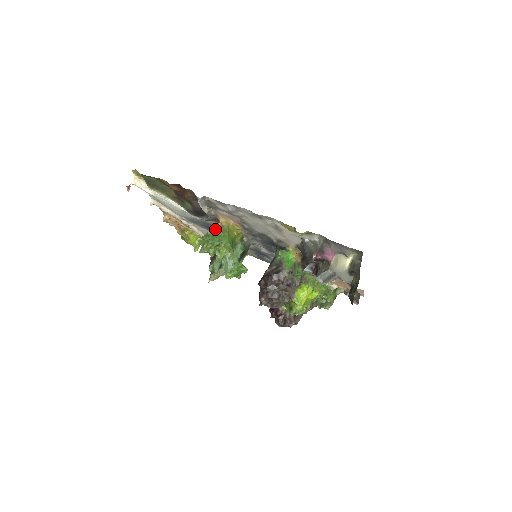
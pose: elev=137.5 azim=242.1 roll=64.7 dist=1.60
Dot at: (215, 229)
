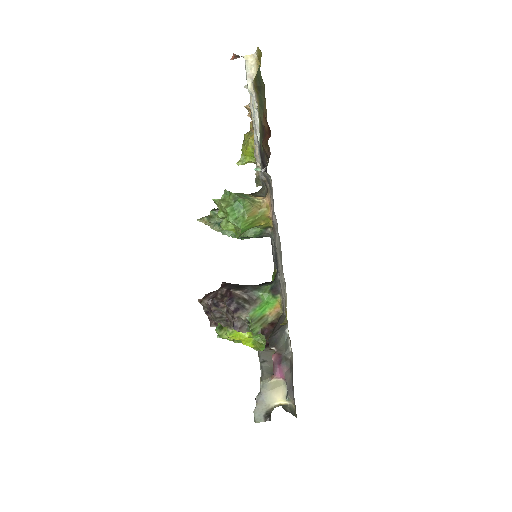
Dot at: (249, 202)
